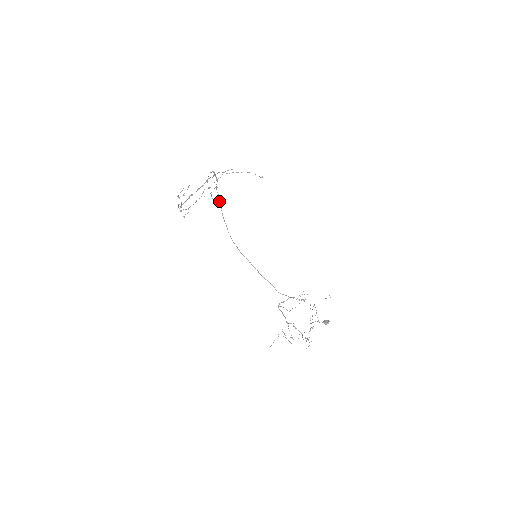
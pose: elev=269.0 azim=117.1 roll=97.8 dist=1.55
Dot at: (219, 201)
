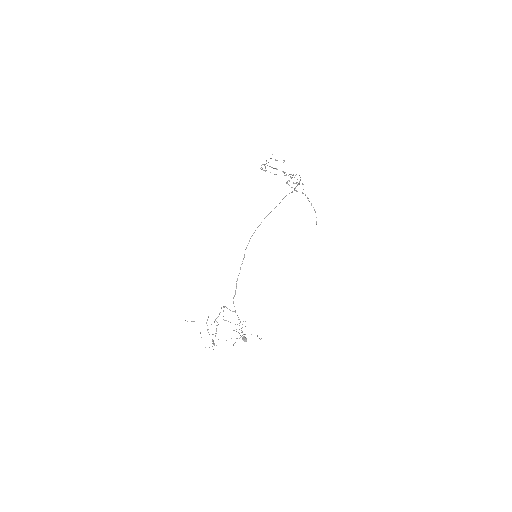
Dot at: (276, 206)
